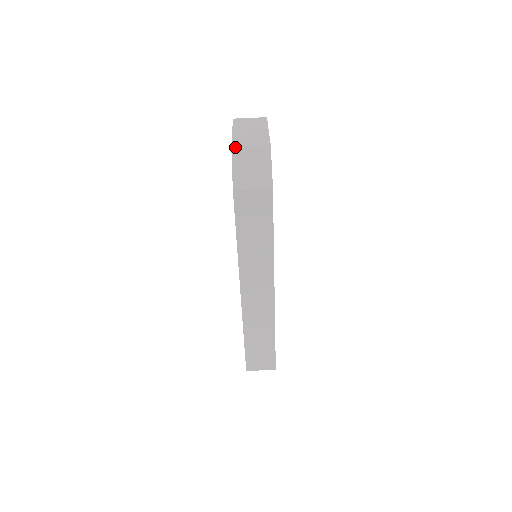
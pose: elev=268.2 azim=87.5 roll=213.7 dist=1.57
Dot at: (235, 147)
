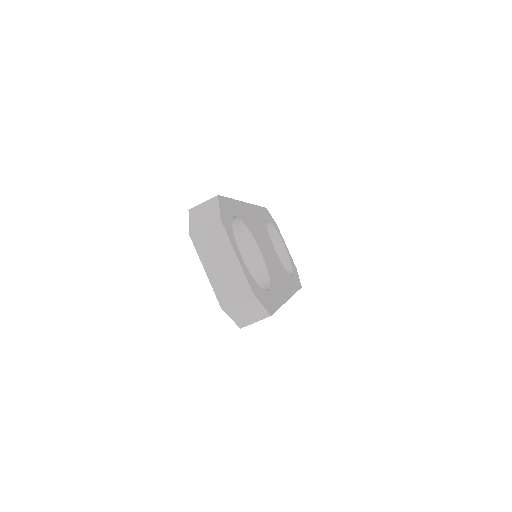
Dot at: (224, 307)
